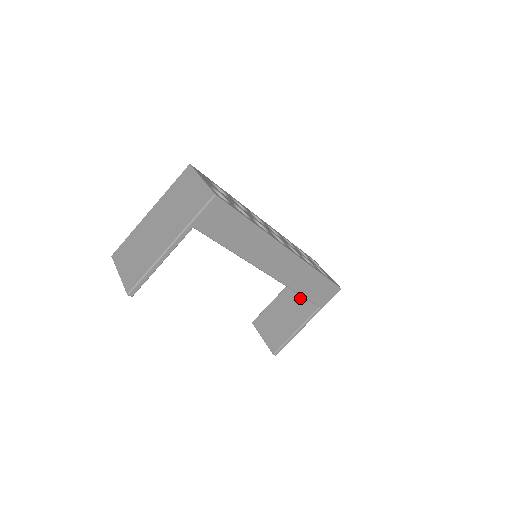
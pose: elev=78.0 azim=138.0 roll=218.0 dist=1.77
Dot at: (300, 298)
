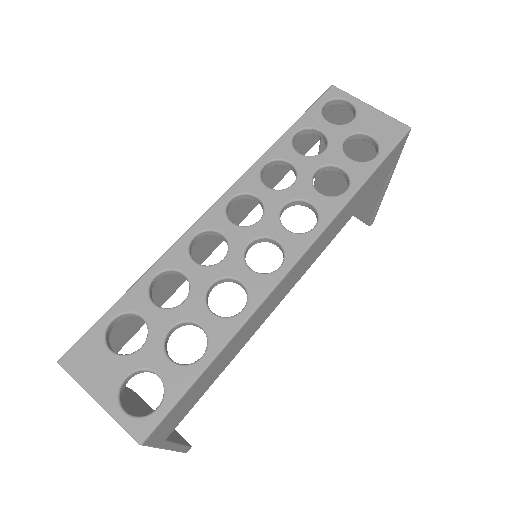
Dot at: (353, 156)
